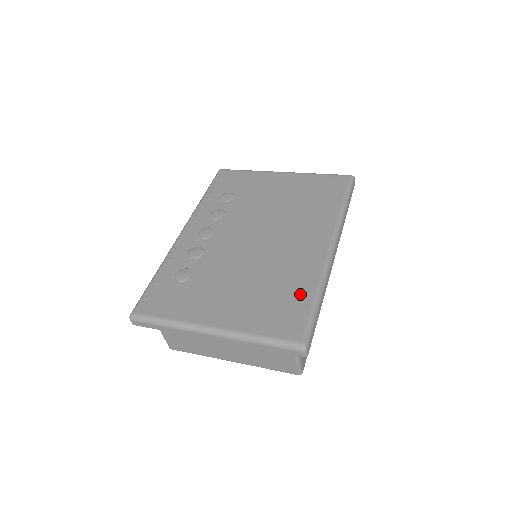
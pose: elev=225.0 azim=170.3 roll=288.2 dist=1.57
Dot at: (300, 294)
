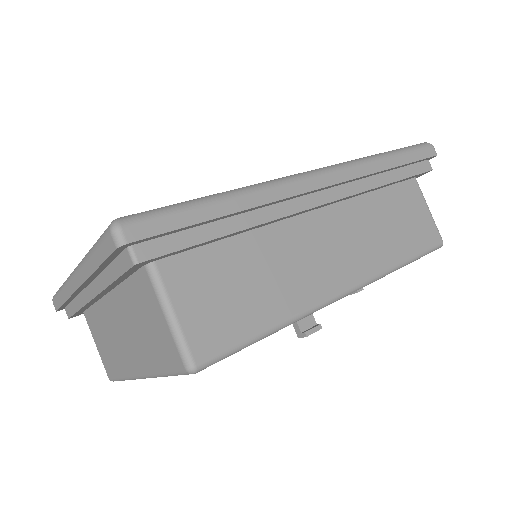
Dot at: occluded
